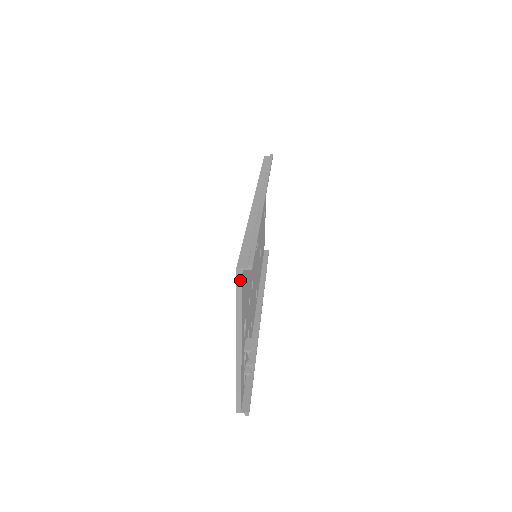
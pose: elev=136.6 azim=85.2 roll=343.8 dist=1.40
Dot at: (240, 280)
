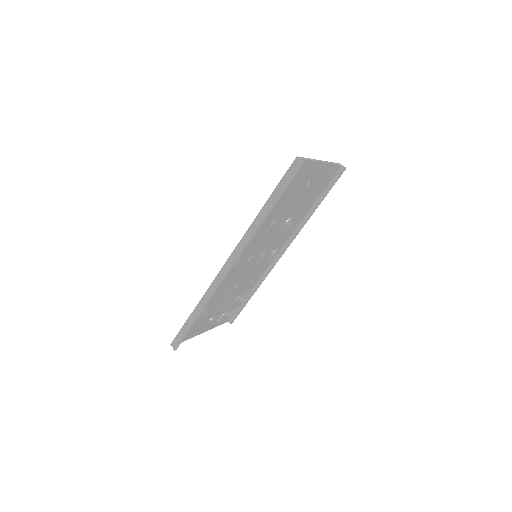
Dot at: occluded
